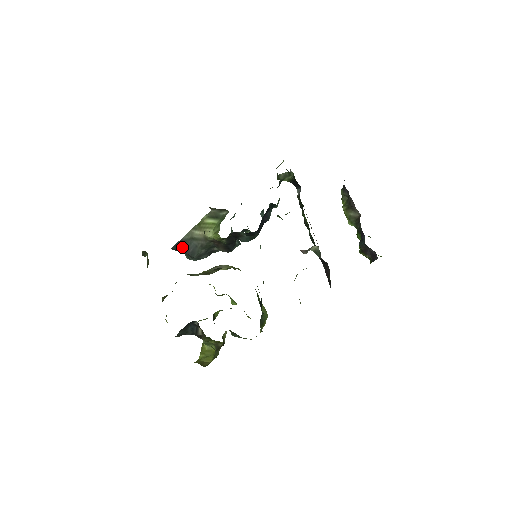
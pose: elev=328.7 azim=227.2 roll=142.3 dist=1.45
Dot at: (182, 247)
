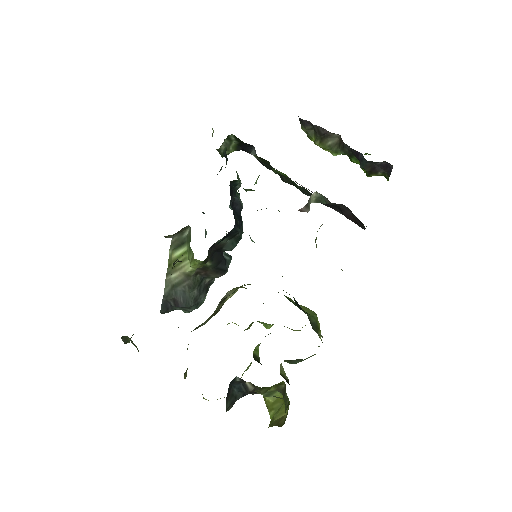
Dot at: (170, 304)
